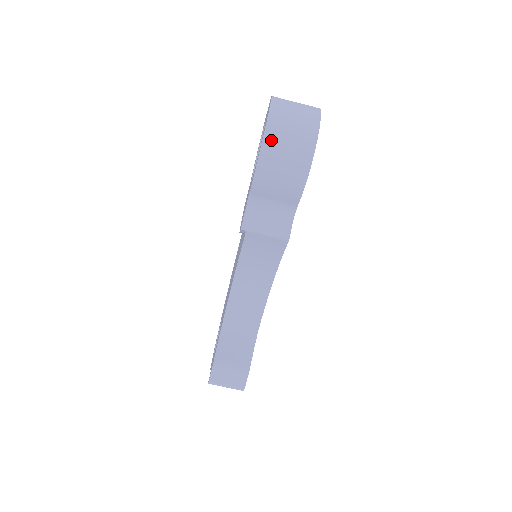
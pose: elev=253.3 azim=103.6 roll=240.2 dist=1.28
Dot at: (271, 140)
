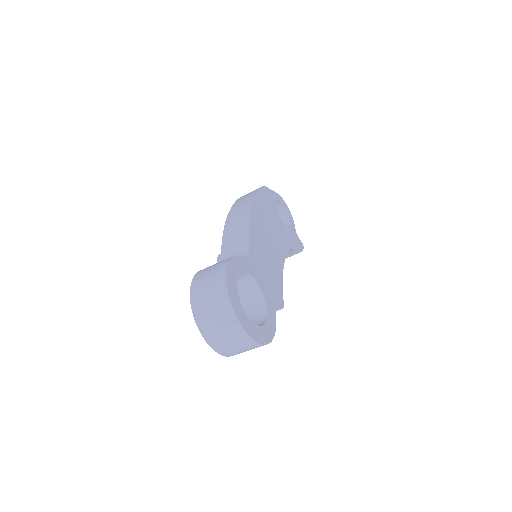
Dot at: occluded
